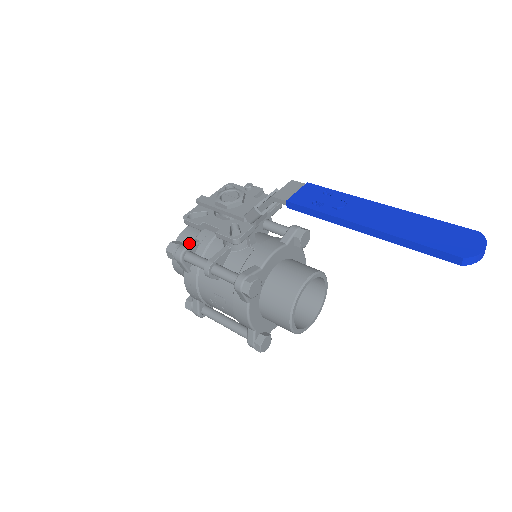
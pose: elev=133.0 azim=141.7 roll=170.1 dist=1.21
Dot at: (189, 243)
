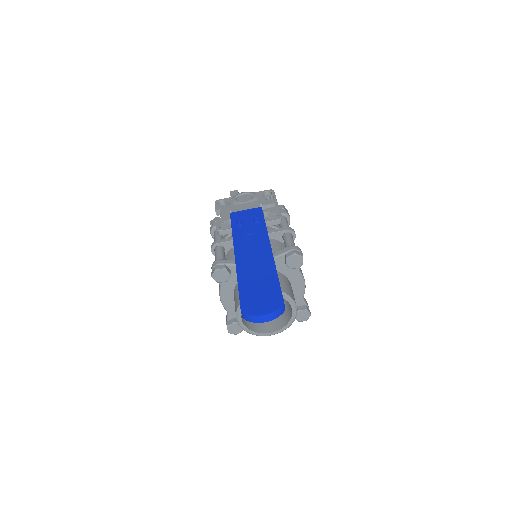
Dot at: occluded
